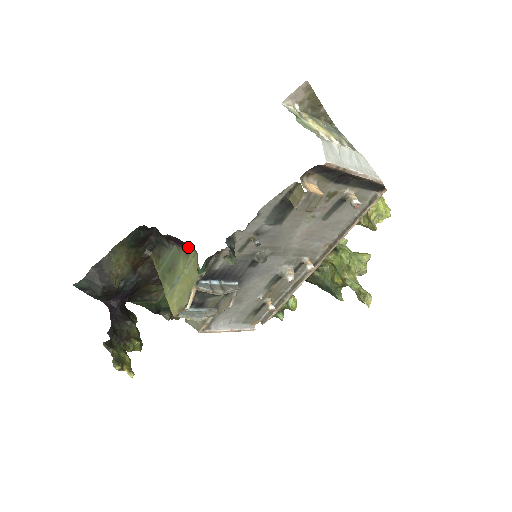
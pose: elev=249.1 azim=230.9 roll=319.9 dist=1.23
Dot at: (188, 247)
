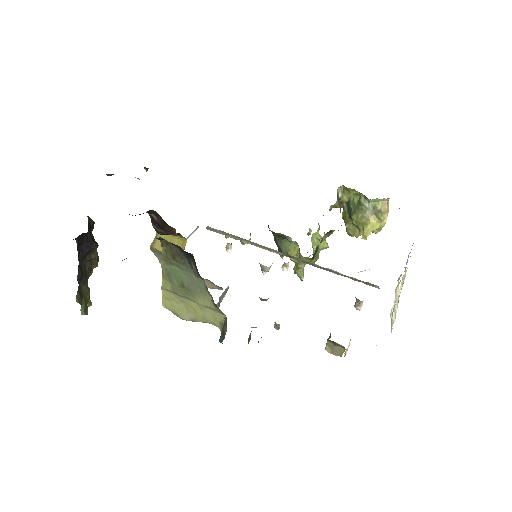
Dot at: occluded
